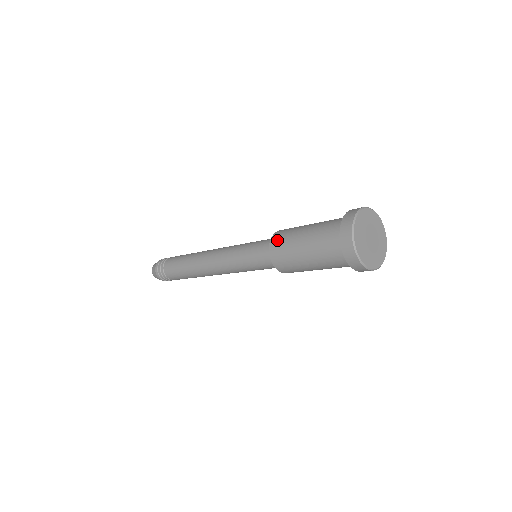
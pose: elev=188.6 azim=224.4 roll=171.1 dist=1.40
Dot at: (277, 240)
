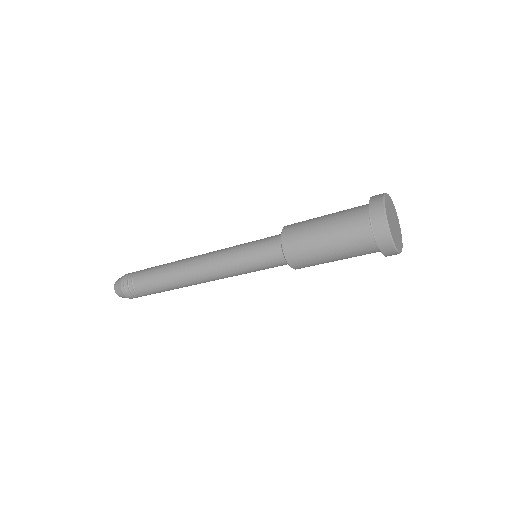
Dot at: (293, 225)
